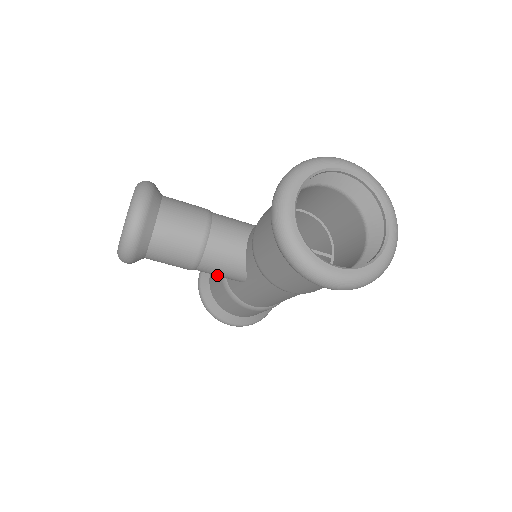
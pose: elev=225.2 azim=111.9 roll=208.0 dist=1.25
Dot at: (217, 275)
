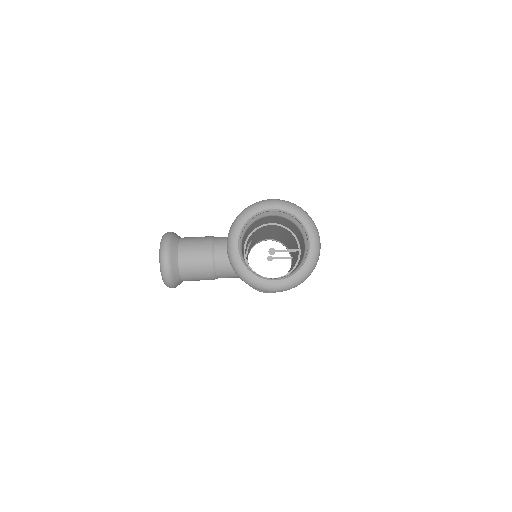
Dot at: occluded
